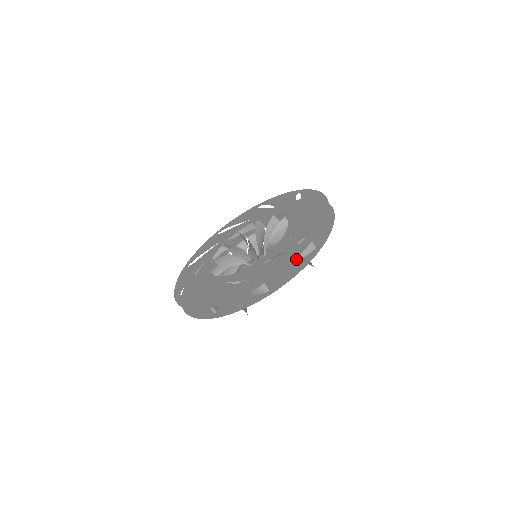
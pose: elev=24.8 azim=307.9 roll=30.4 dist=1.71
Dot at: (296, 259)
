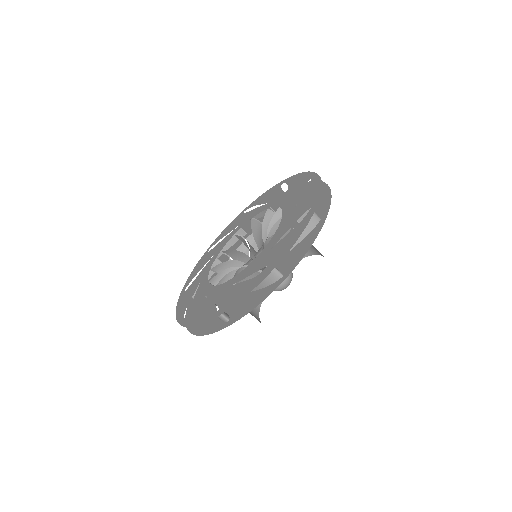
Dot at: (262, 286)
